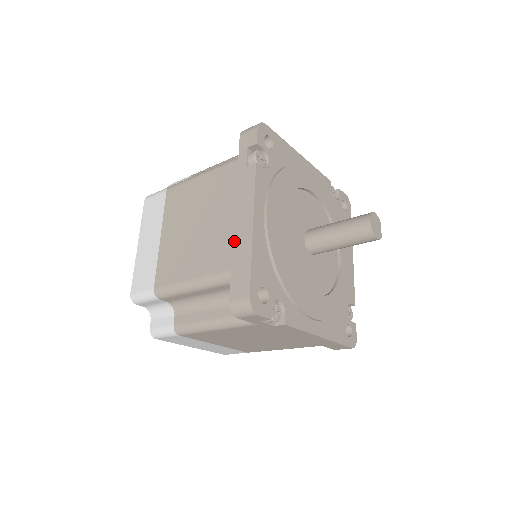
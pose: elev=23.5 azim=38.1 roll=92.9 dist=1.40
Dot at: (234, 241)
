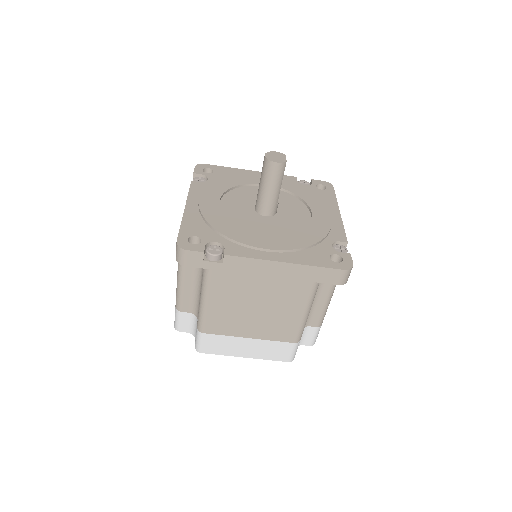
Dot at: occluded
